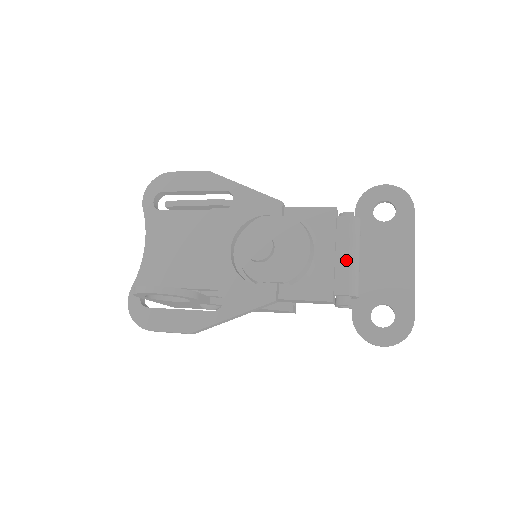
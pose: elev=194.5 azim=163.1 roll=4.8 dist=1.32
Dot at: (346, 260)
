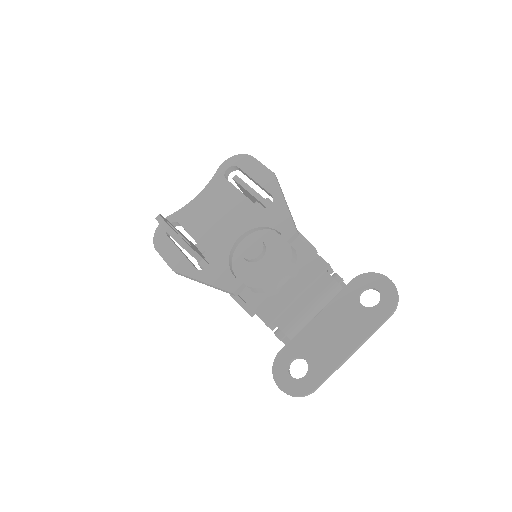
Dot at: (303, 306)
